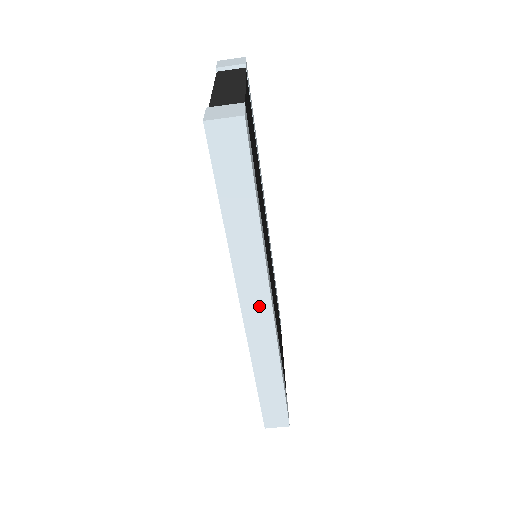
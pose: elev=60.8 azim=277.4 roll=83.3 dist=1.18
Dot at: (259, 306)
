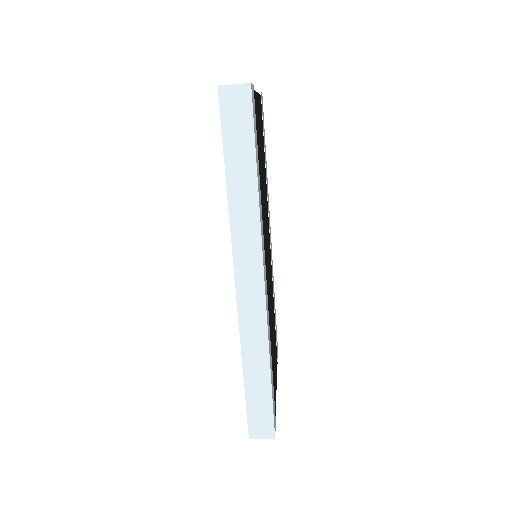
Dot at: (252, 276)
